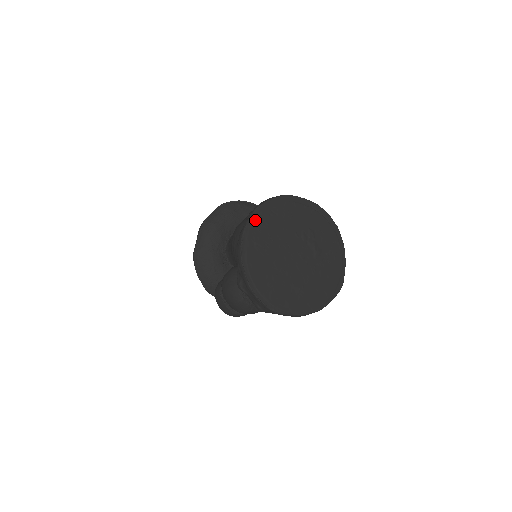
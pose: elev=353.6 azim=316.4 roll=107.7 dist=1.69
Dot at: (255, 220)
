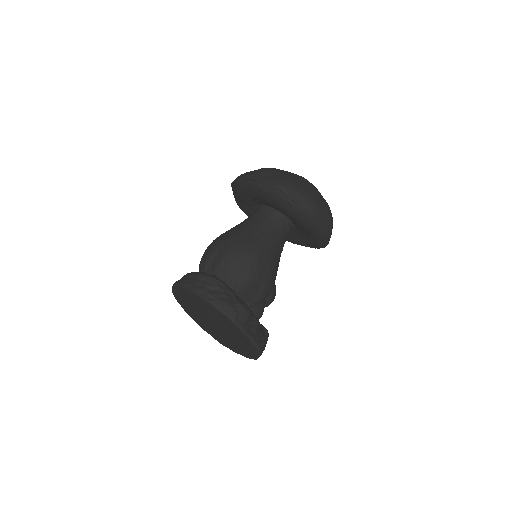
Dot at: (178, 300)
